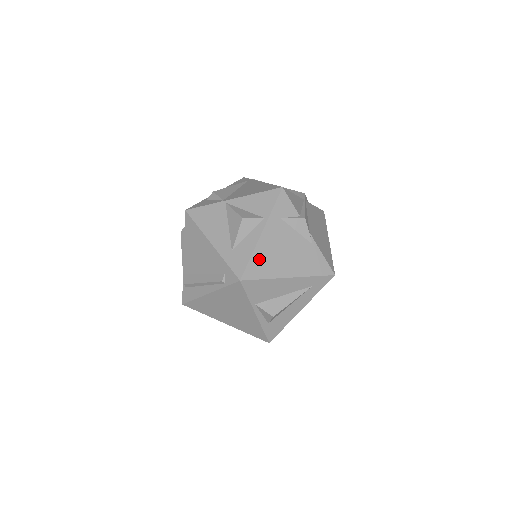
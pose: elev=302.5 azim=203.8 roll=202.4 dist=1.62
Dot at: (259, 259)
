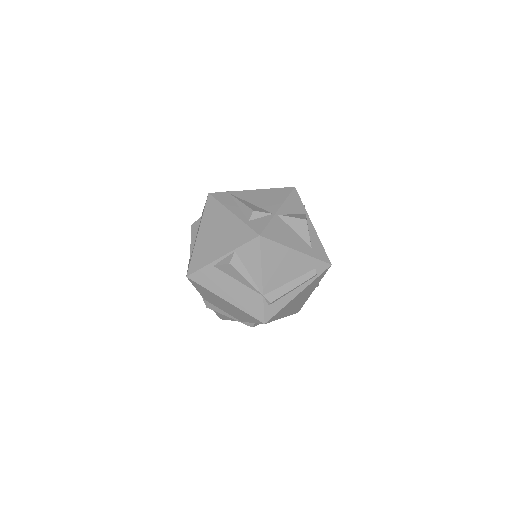
Dot at: occluded
